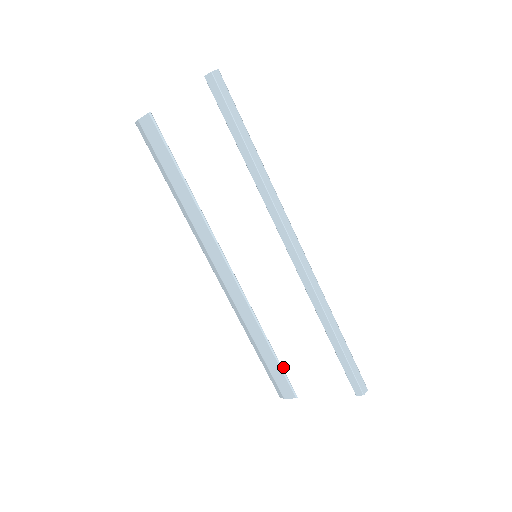
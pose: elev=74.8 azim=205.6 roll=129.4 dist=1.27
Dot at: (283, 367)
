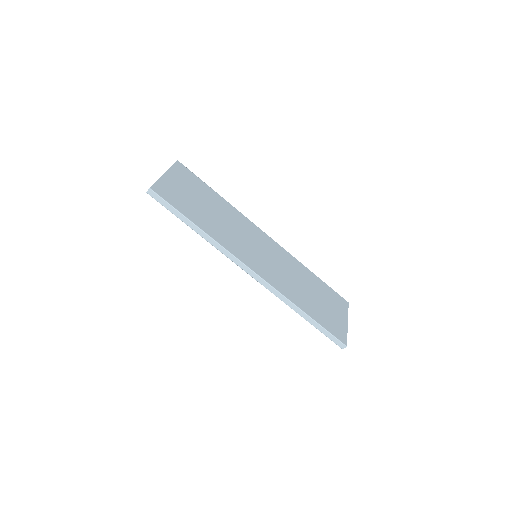
Dot at: occluded
